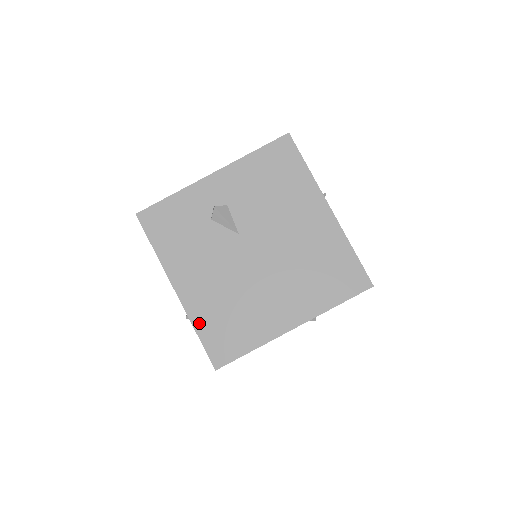
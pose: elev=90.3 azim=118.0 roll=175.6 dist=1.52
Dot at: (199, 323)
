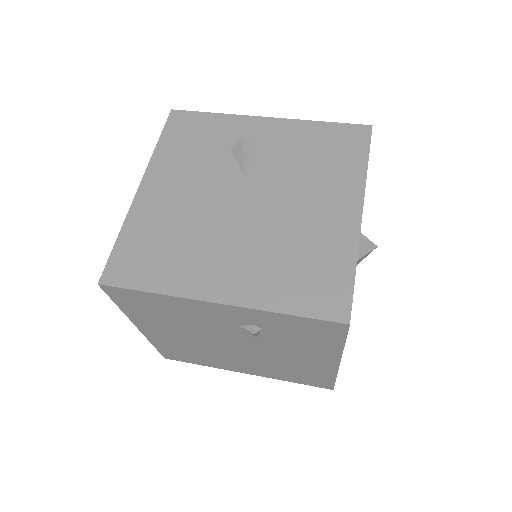
Dot at: (130, 228)
